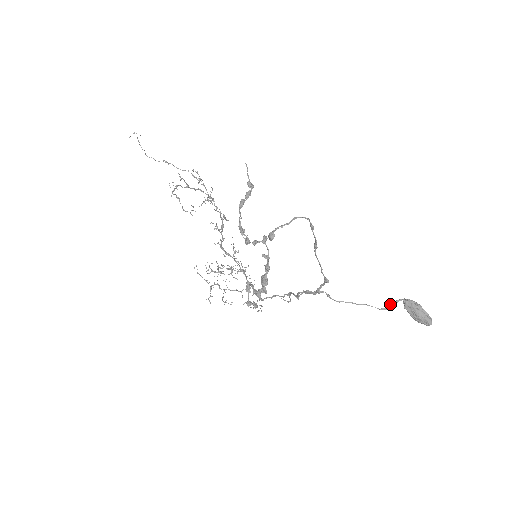
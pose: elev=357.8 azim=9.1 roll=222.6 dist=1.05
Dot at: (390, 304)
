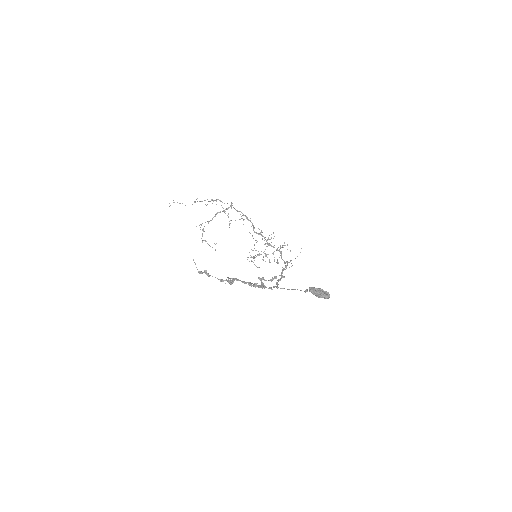
Dot at: (305, 291)
